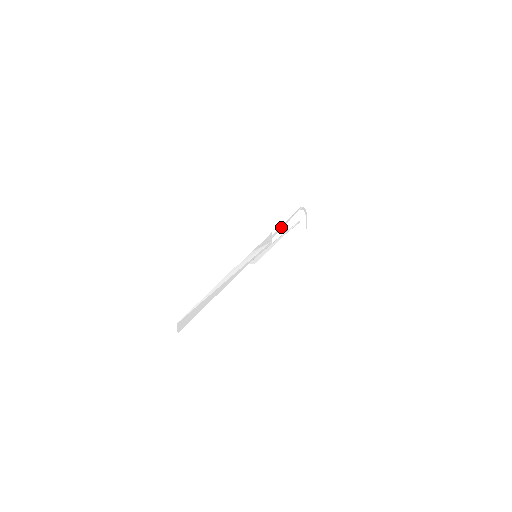
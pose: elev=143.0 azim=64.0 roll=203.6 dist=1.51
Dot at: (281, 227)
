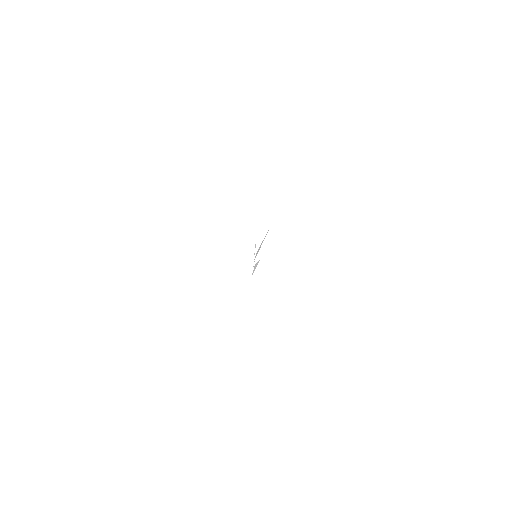
Dot at: occluded
